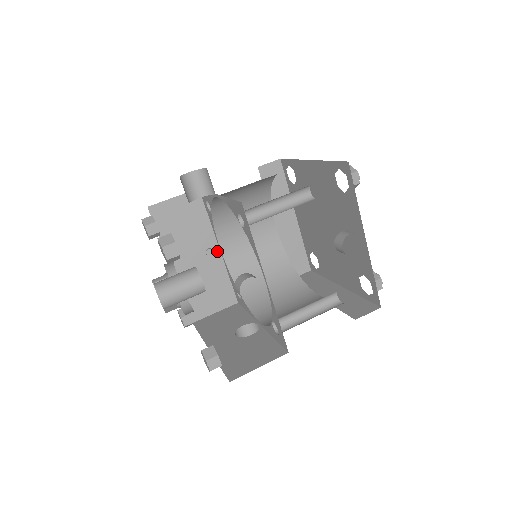
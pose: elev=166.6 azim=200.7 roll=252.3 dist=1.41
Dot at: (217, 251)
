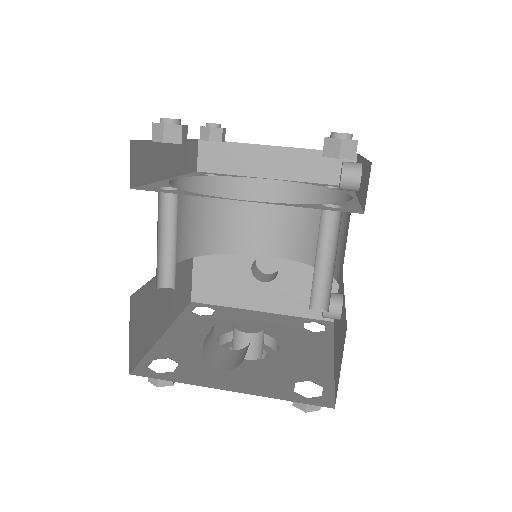
Dot at: occluded
